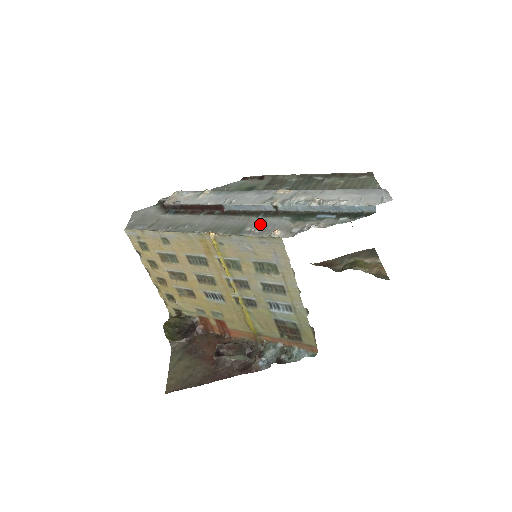
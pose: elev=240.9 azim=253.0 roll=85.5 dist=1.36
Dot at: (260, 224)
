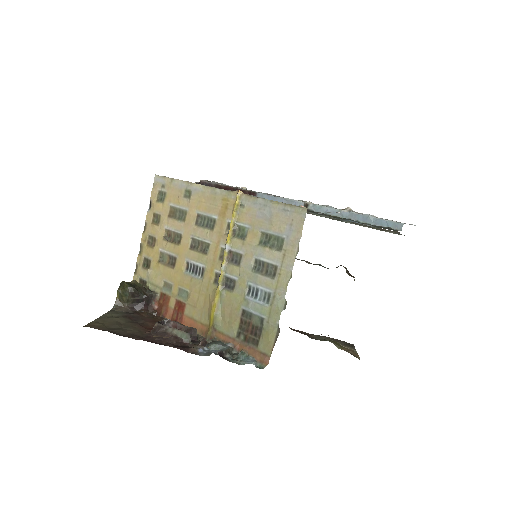
Dot at: occluded
